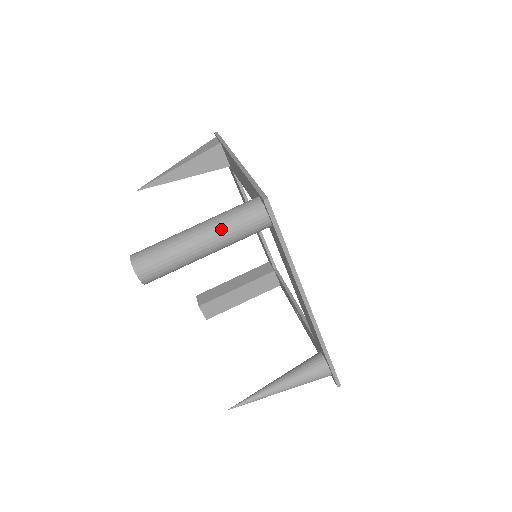
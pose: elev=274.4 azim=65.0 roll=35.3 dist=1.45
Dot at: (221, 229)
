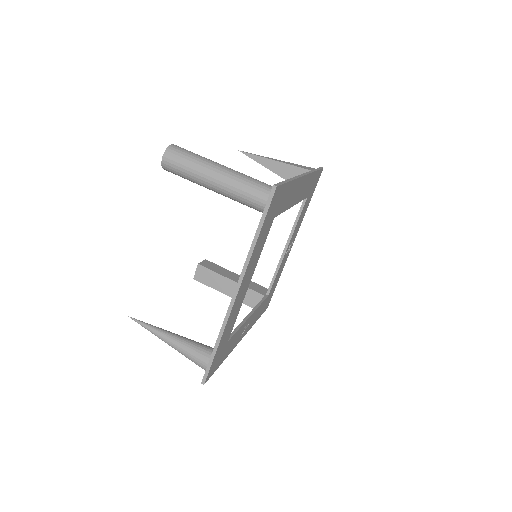
Dot at: (234, 180)
